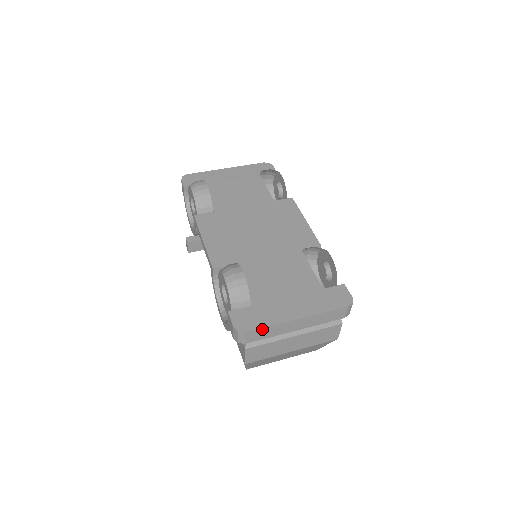
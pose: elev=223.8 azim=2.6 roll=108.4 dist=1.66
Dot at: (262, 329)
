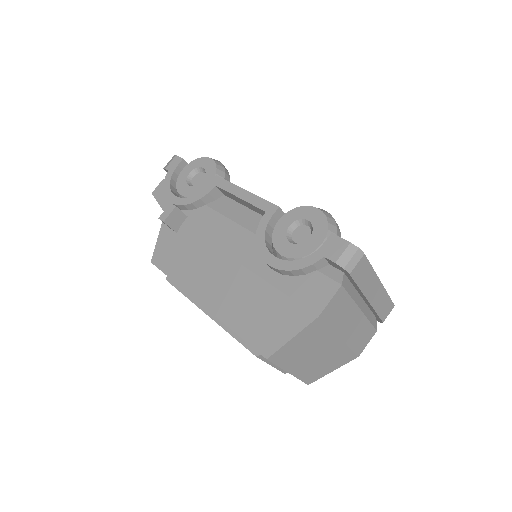
Dot at: (368, 265)
